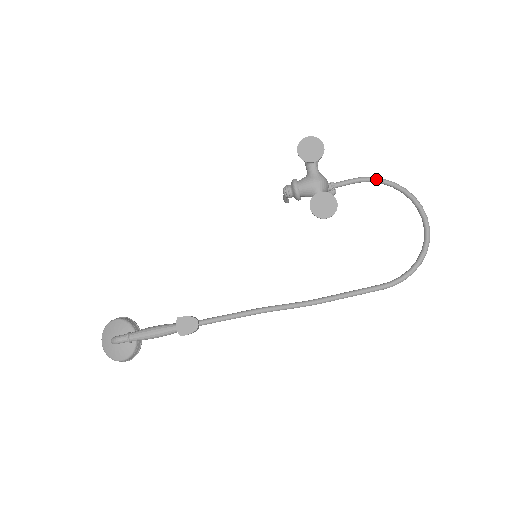
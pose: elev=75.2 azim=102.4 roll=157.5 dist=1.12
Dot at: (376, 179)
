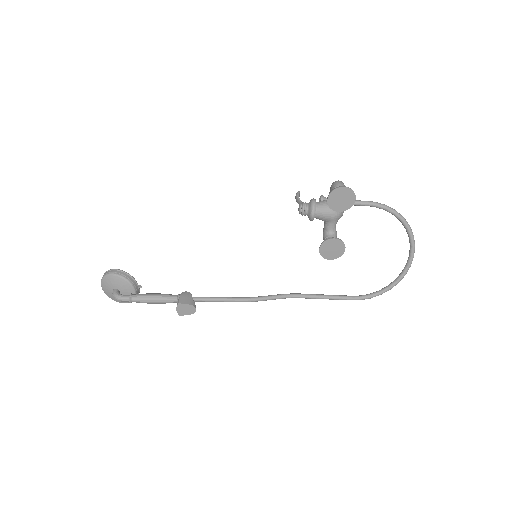
Dot at: (389, 210)
